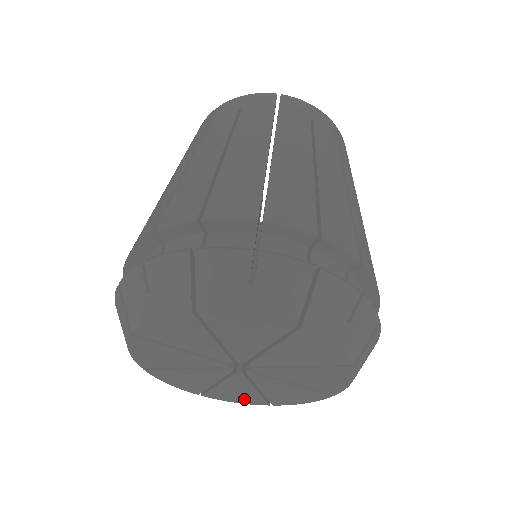
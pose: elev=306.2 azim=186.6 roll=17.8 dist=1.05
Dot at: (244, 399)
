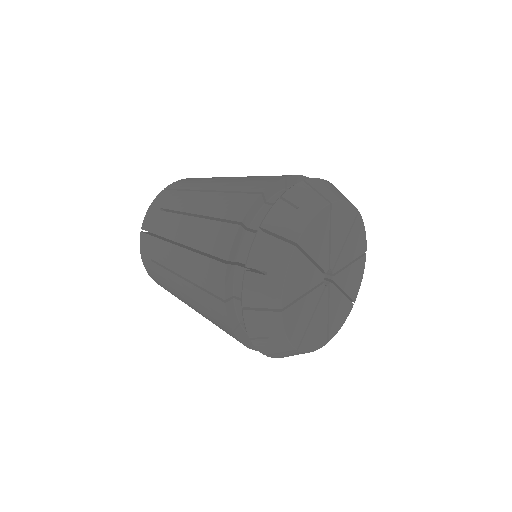
Dot at: (295, 331)
